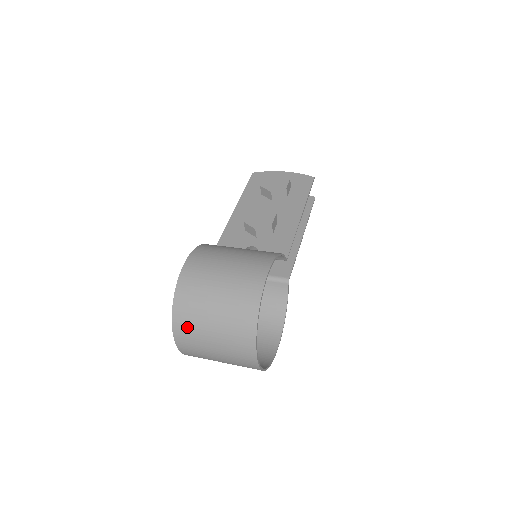
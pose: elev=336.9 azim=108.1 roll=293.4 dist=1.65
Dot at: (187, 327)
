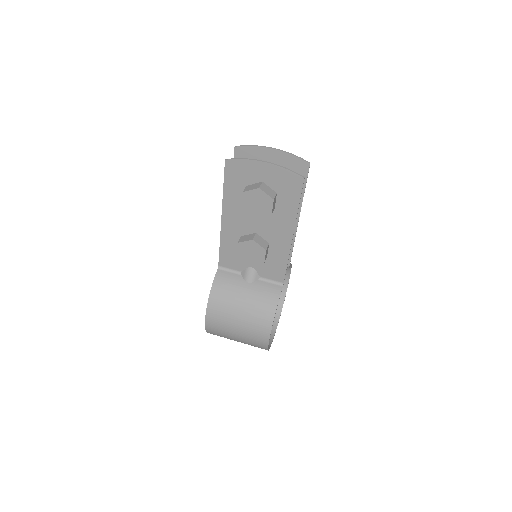
Dot at: occluded
